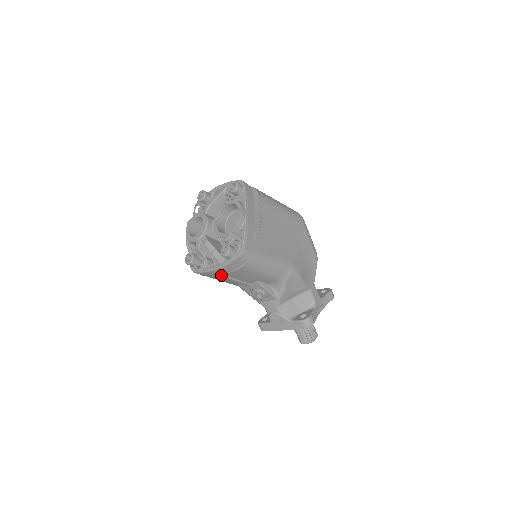
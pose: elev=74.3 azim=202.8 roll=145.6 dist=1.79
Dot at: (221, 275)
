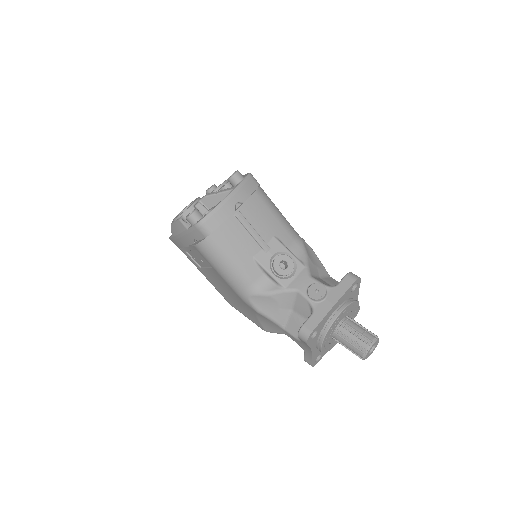
Dot at: (236, 212)
